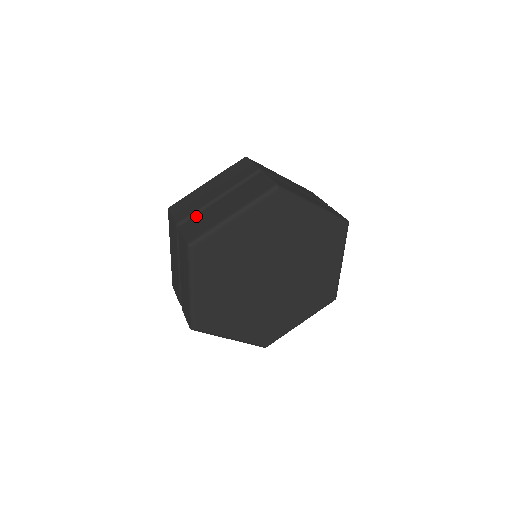
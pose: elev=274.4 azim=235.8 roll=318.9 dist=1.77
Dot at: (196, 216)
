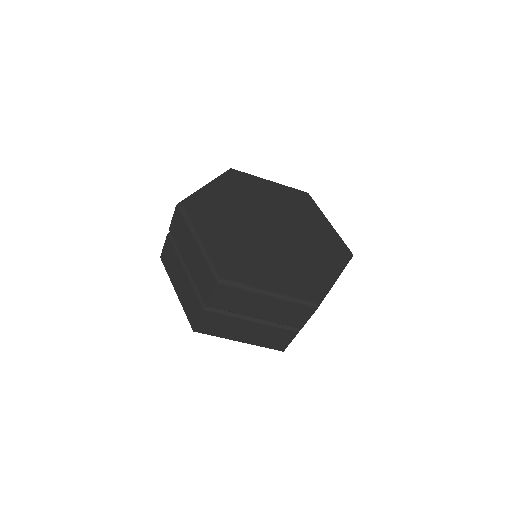
Dot at: occluded
